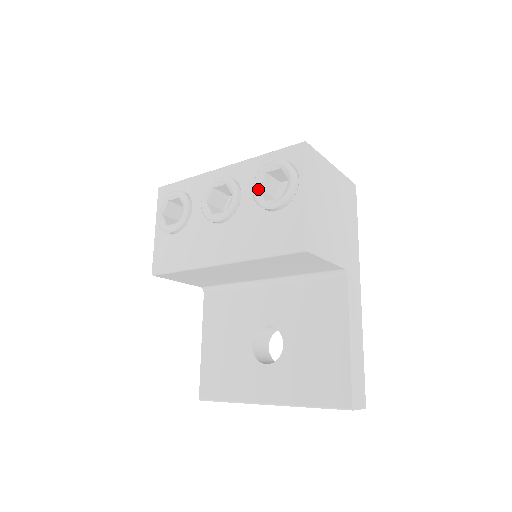
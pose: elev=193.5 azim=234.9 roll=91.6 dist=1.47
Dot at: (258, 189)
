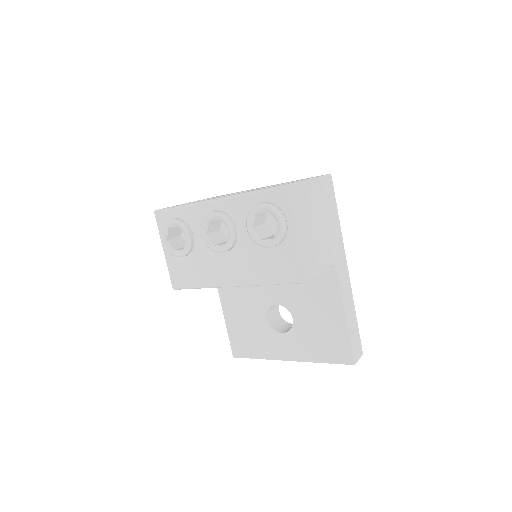
Dot at: (252, 229)
